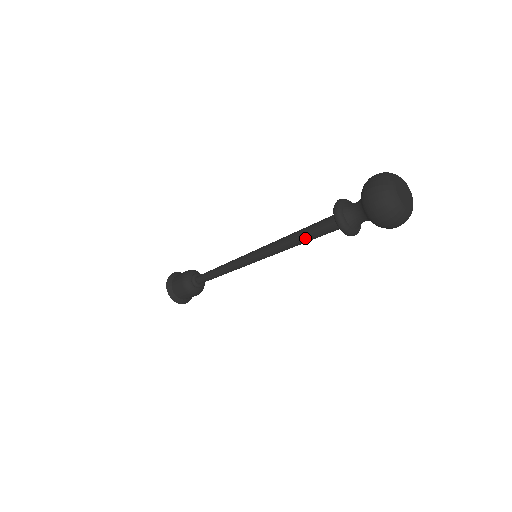
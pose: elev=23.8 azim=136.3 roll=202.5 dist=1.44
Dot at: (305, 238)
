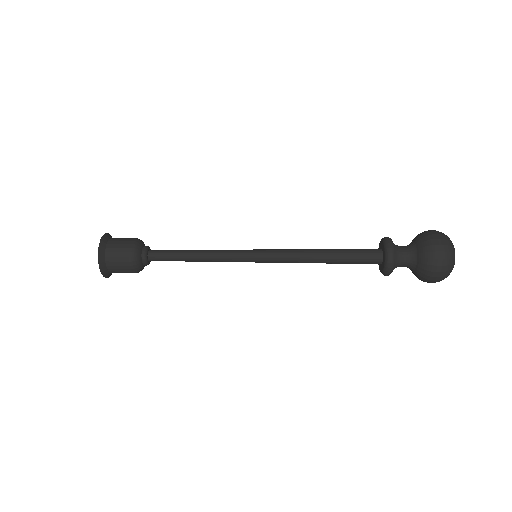
Dot at: (334, 263)
